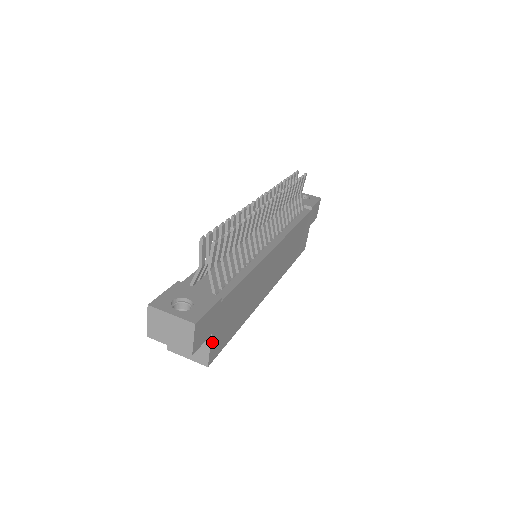
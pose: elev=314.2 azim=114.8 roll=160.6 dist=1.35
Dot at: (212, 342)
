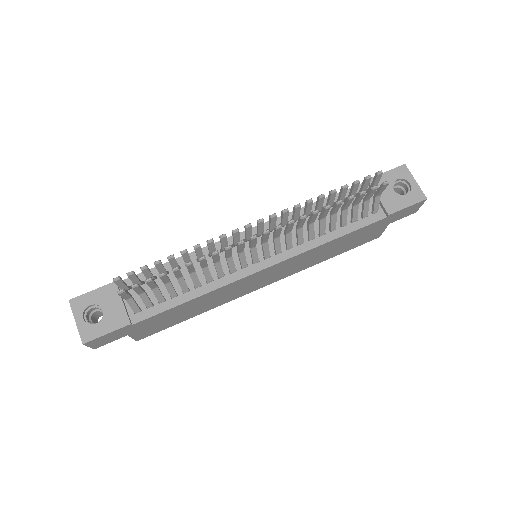
Dot at: (134, 335)
